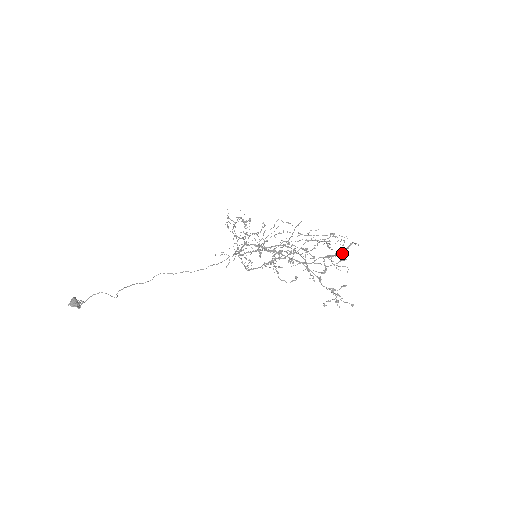
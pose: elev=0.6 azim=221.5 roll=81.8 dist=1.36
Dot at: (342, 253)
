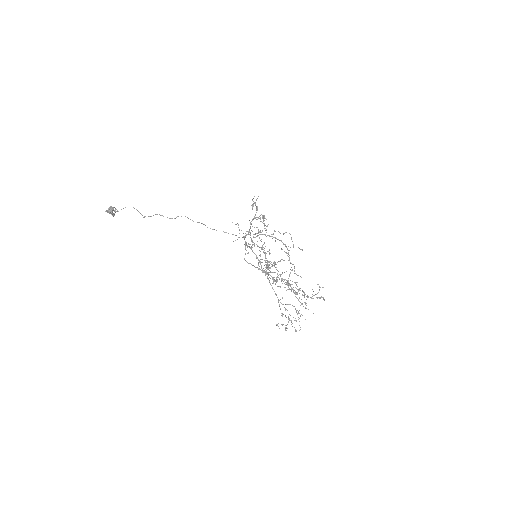
Dot at: (312, 298)
